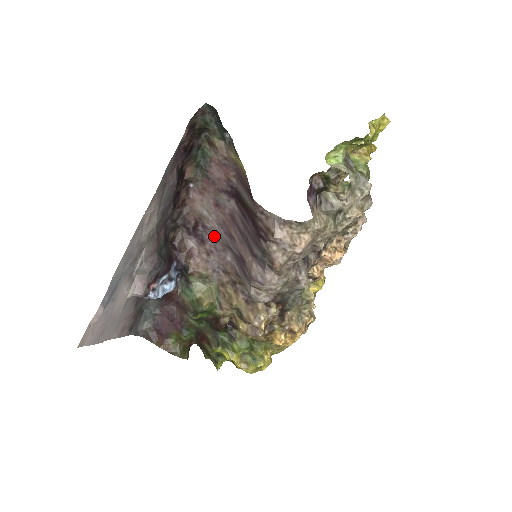
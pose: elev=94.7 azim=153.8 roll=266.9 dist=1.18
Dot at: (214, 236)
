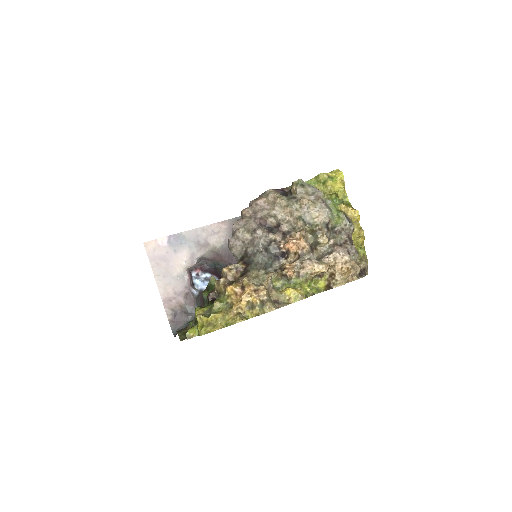
Dot at: occluded
